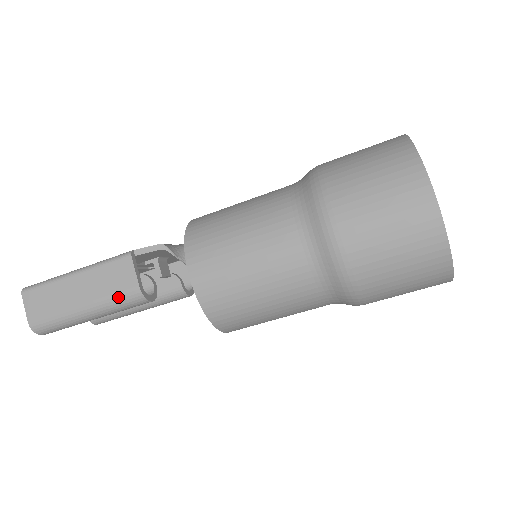
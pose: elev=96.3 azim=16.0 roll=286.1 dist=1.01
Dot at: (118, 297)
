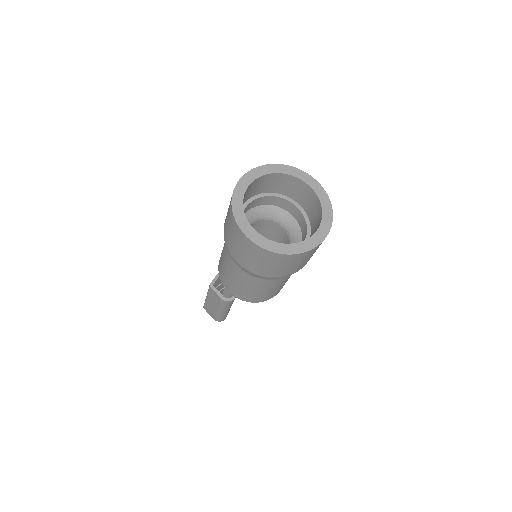
Dot at: (221, 304)
